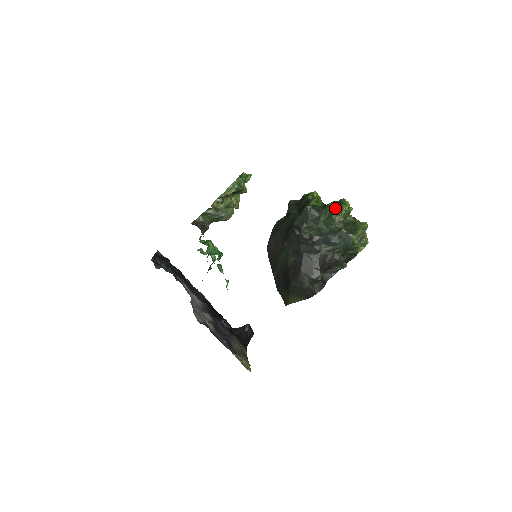
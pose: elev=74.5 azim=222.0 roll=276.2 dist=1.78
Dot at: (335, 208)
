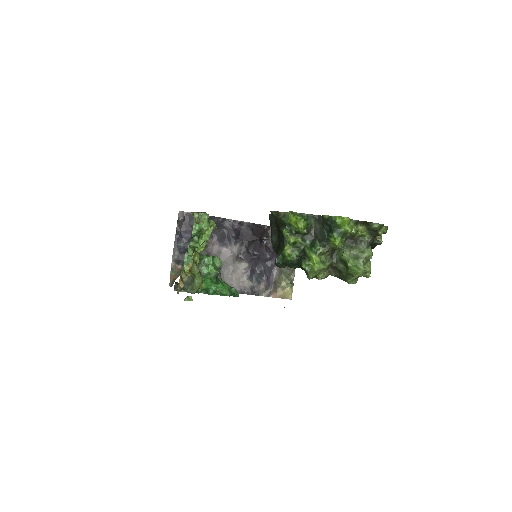
Dot at: (307, 276)
